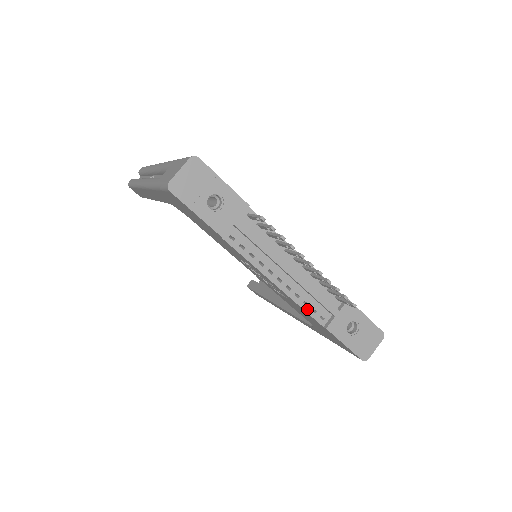
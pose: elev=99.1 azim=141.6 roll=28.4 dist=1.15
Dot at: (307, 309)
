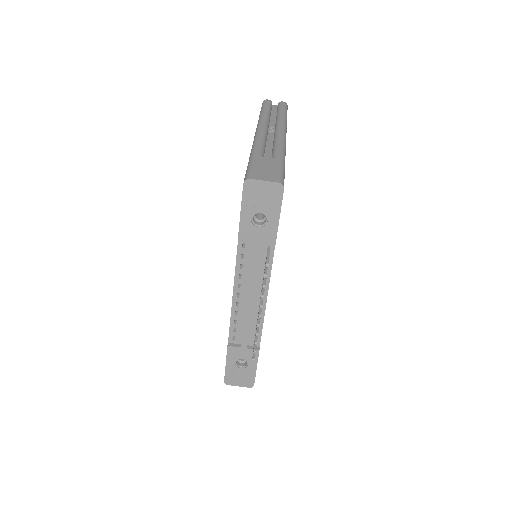
Dot at: (232, 325)
